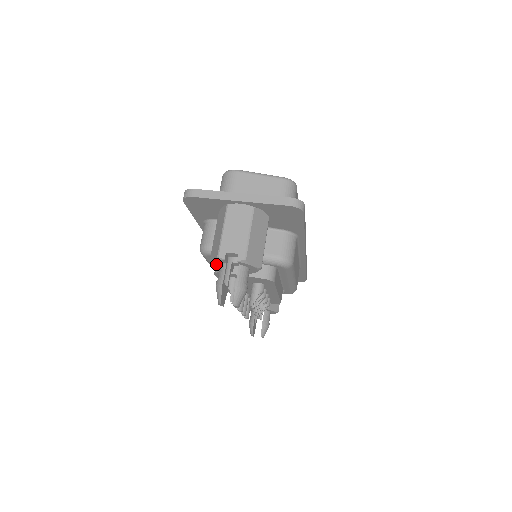
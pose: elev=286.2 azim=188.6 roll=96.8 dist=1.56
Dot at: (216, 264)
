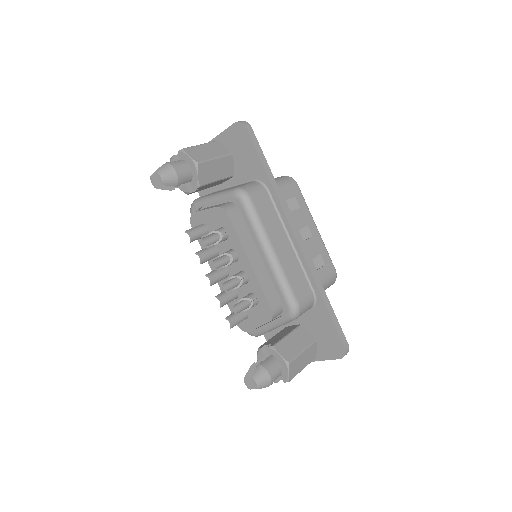
Dot at: occluded
